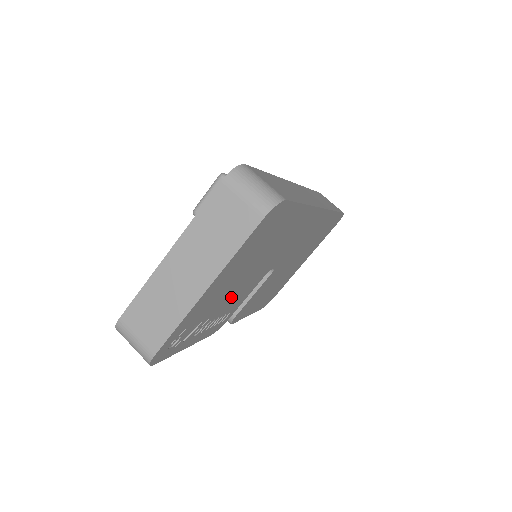
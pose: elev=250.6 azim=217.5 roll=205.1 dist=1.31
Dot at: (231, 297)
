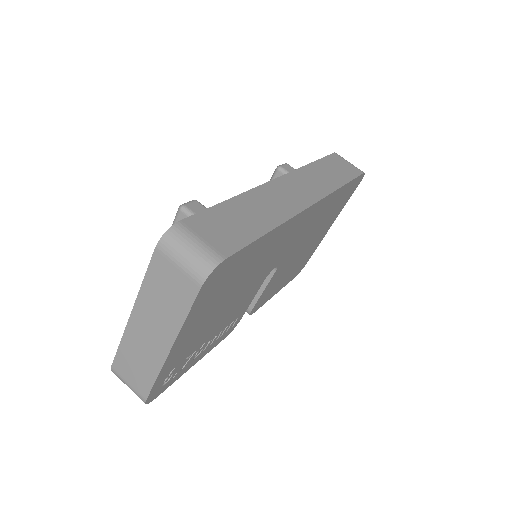
Dot at: (223, 318)
